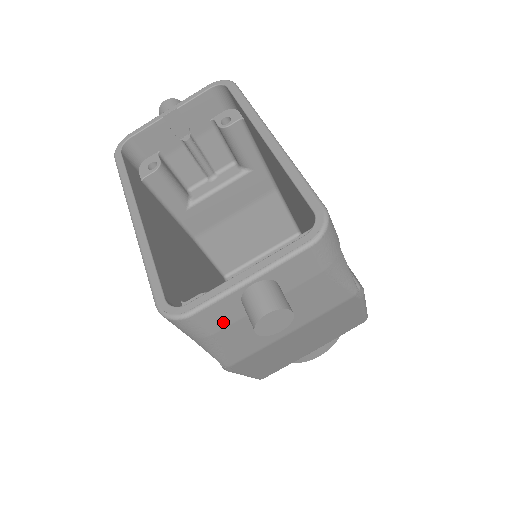
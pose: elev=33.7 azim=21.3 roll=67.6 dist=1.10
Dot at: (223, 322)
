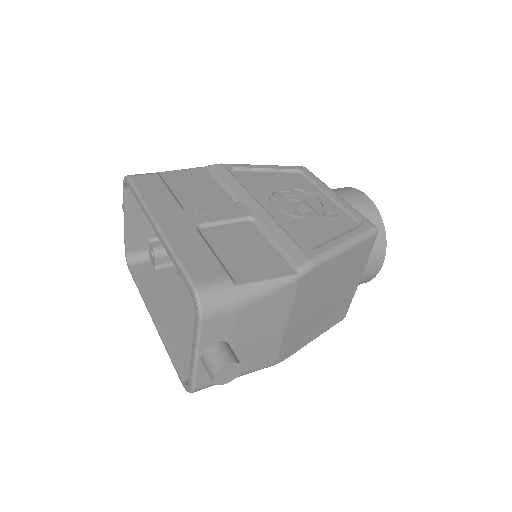
Dot at: occluded
